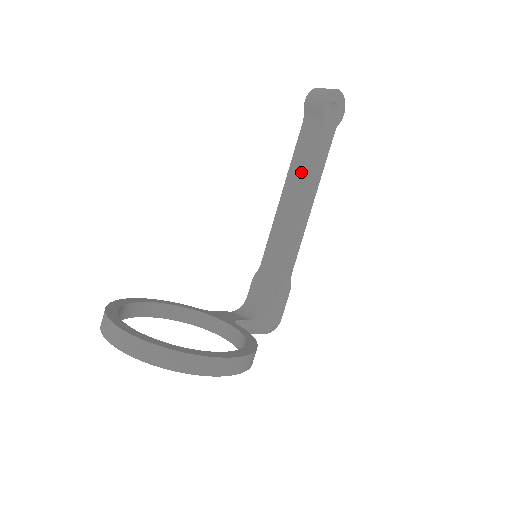
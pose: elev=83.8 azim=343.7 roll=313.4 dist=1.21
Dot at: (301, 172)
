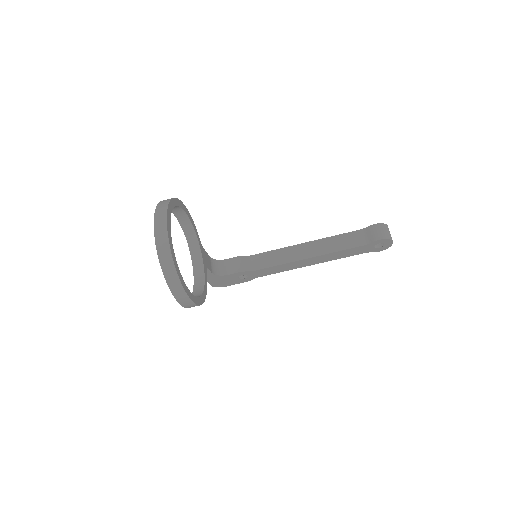
Dot at: (326, 249)
